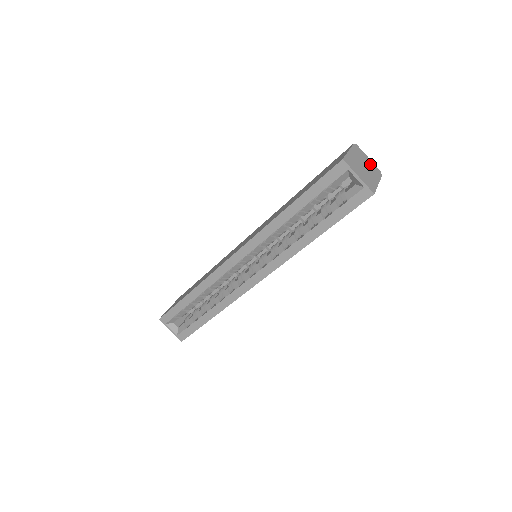
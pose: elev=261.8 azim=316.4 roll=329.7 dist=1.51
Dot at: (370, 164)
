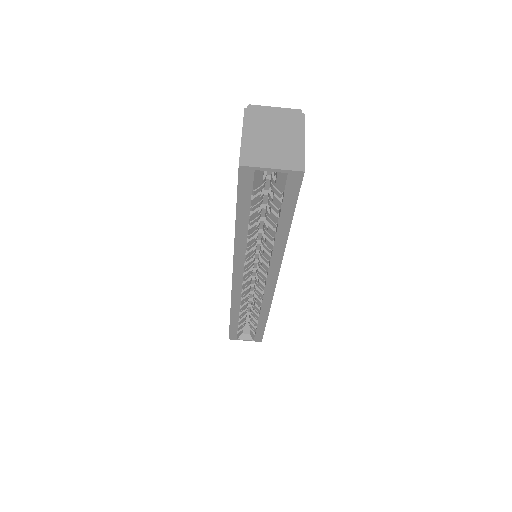
Dot at: (280, 117)
